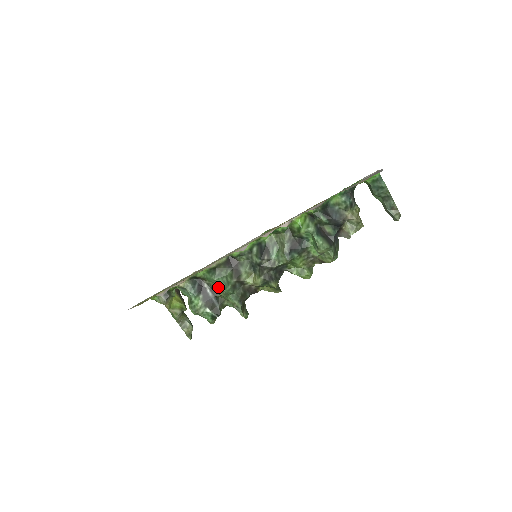
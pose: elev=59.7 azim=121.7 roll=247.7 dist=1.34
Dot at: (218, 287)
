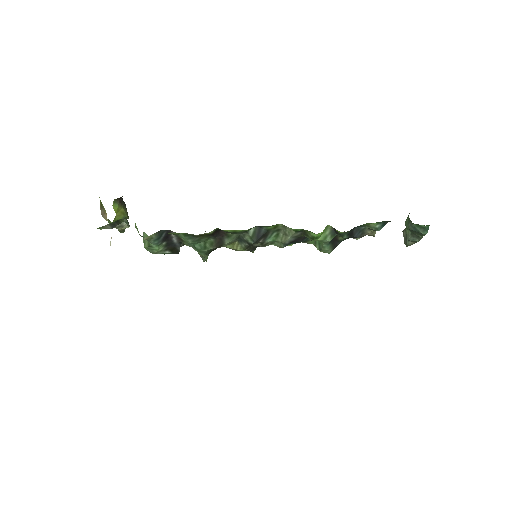
Dot at: (190, 244)
